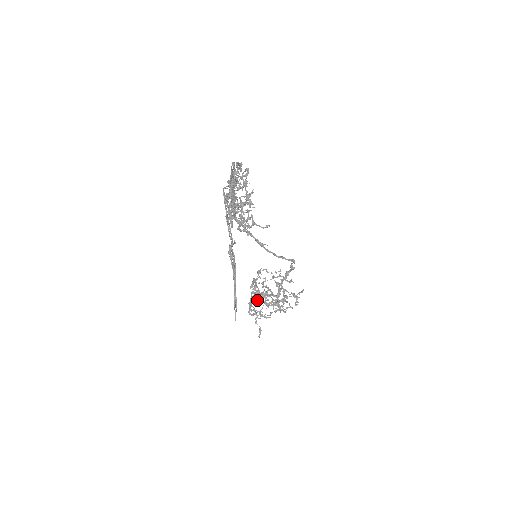
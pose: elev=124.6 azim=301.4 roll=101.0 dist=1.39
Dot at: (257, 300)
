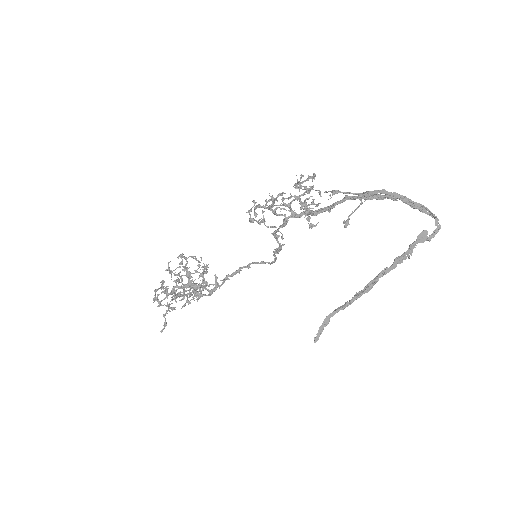
Dot at: occluded
